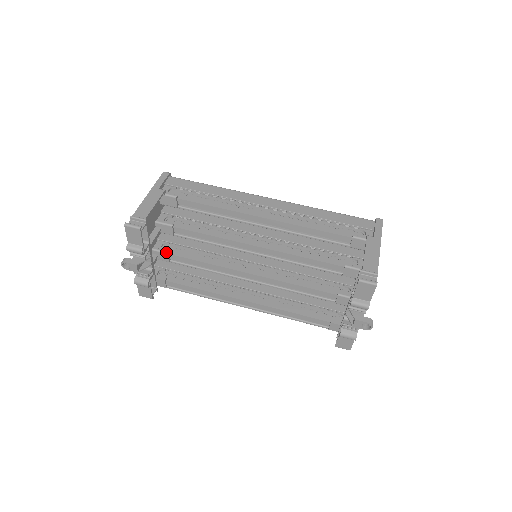
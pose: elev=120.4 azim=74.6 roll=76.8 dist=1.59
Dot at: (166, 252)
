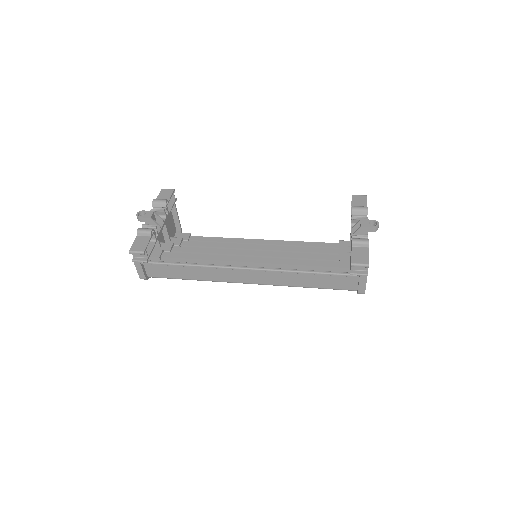
Dot at: (171, 243)
